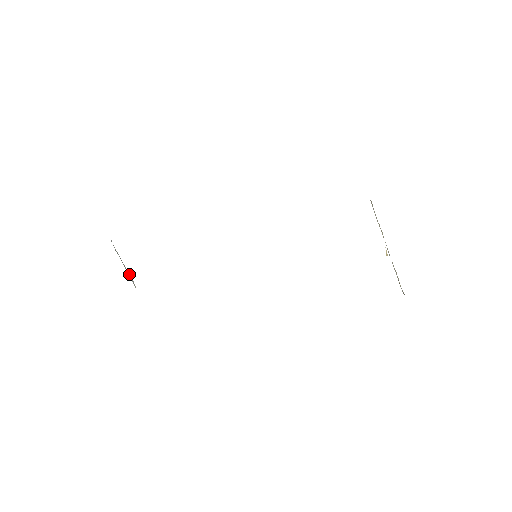
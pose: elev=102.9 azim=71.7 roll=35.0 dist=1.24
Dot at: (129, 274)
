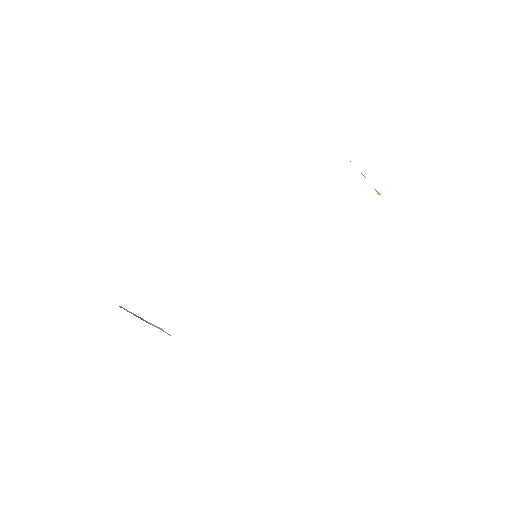
Dot at: (153, 324)
